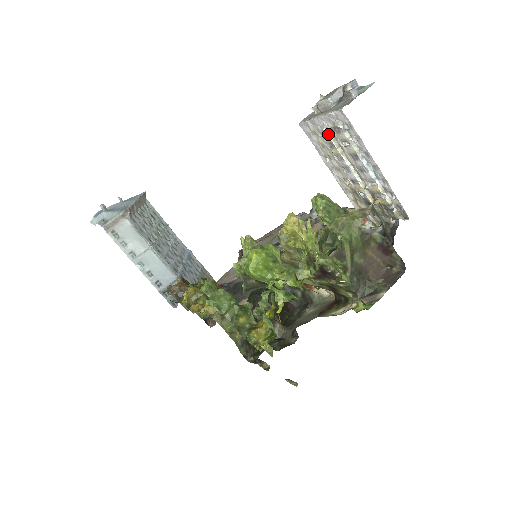
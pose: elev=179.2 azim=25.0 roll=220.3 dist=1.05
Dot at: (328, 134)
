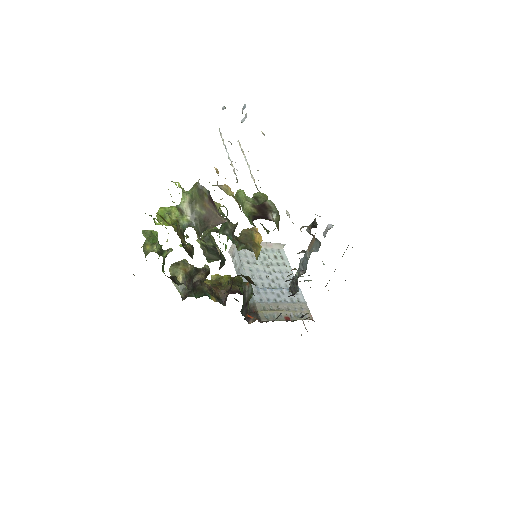
Dot at: (239, 144)
